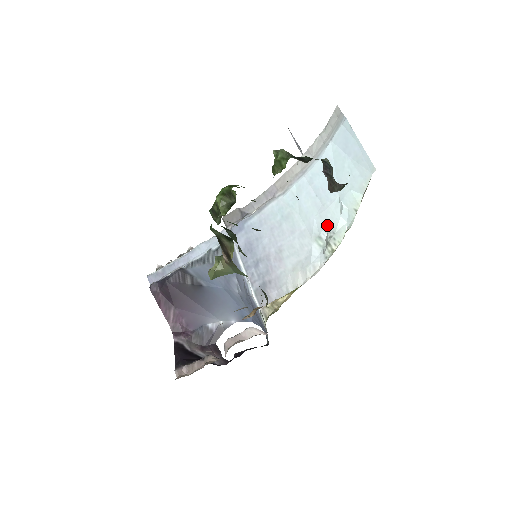
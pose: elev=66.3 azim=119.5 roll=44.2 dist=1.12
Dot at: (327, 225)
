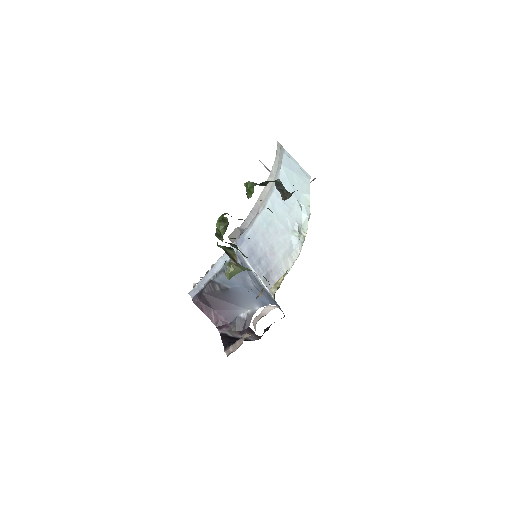
Dot at: (296, 221)
